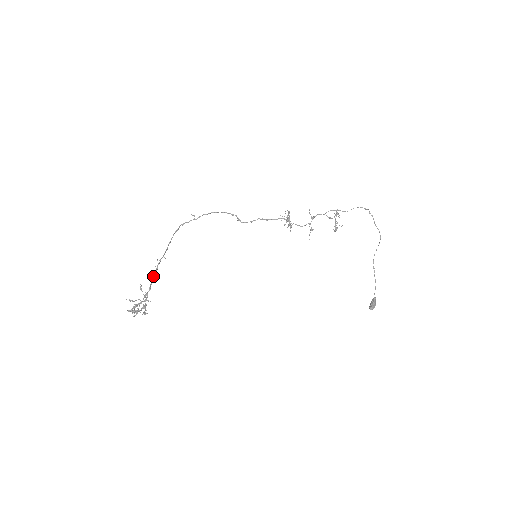
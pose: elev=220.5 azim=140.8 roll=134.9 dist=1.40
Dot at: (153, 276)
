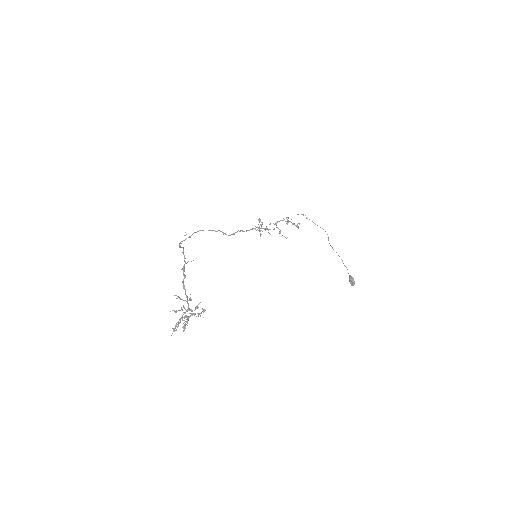
Dot at: (184, 285)
